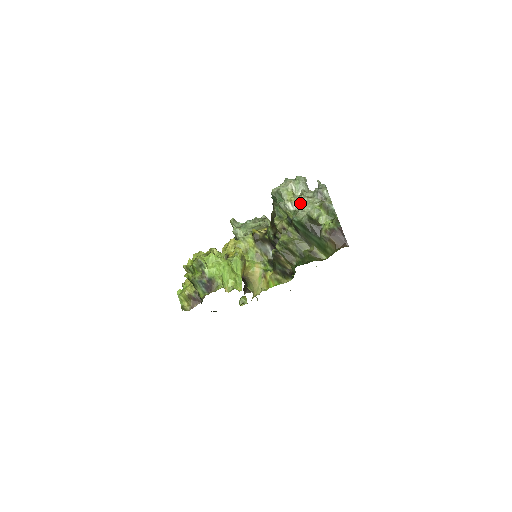
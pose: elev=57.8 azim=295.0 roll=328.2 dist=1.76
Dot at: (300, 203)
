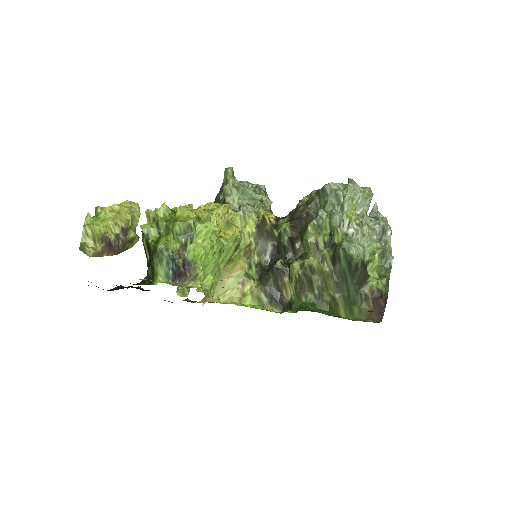
Dot at: (359, 229)
